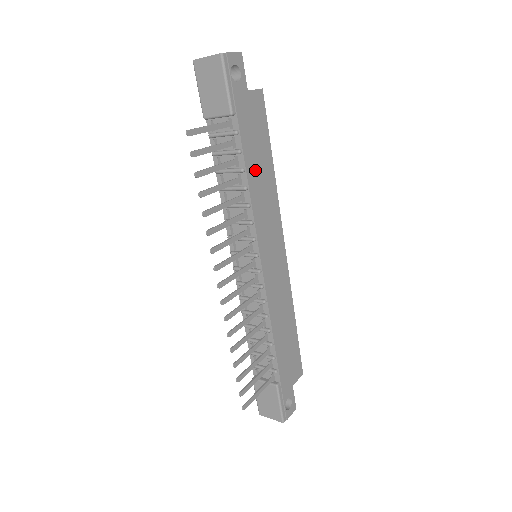
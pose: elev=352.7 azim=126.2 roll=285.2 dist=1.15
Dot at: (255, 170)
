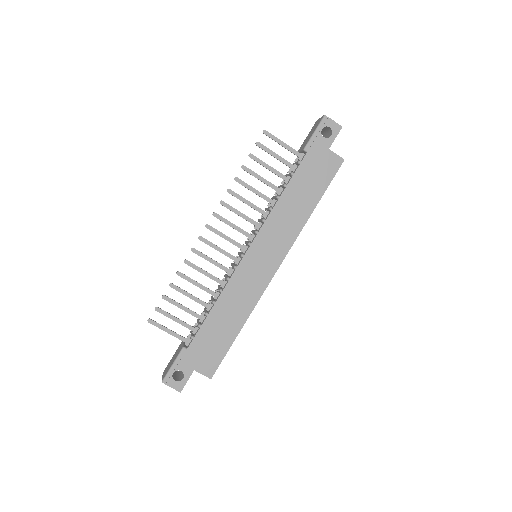
Dot at: (295, 194)
